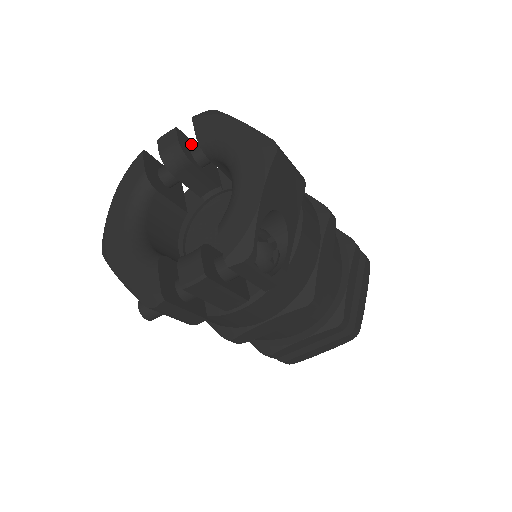
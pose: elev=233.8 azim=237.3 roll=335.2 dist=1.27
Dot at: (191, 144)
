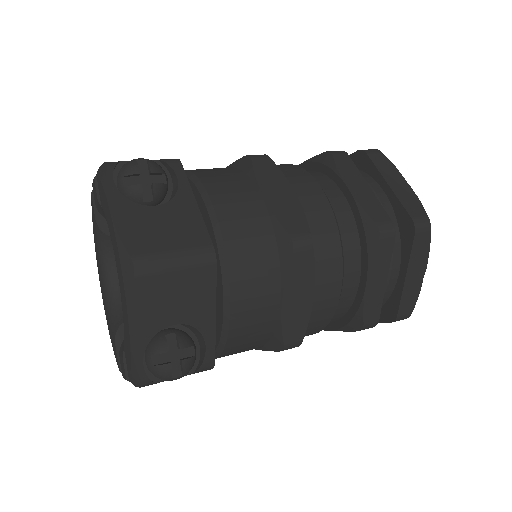
Dot at: occluded
